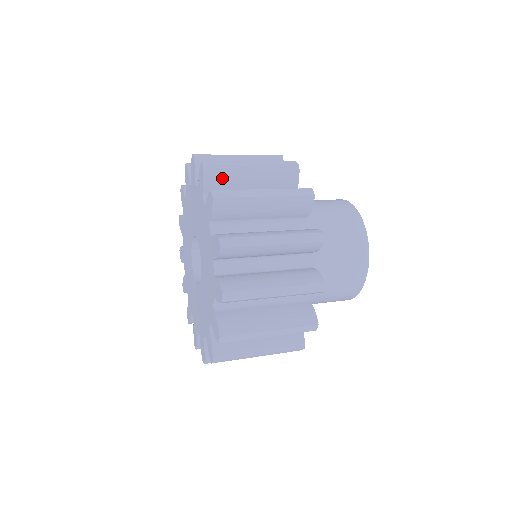
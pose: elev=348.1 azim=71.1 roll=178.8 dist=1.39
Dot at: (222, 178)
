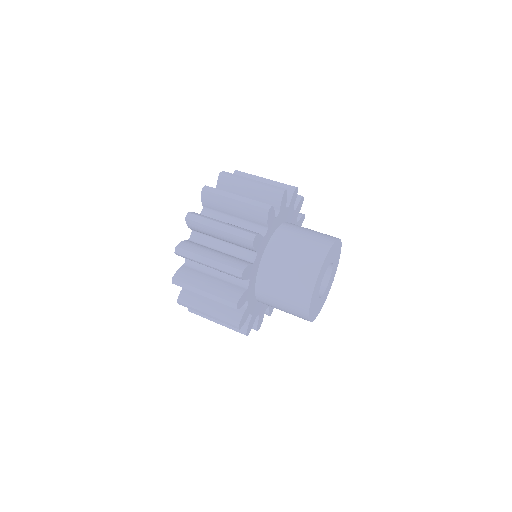
Dot at: occluded
